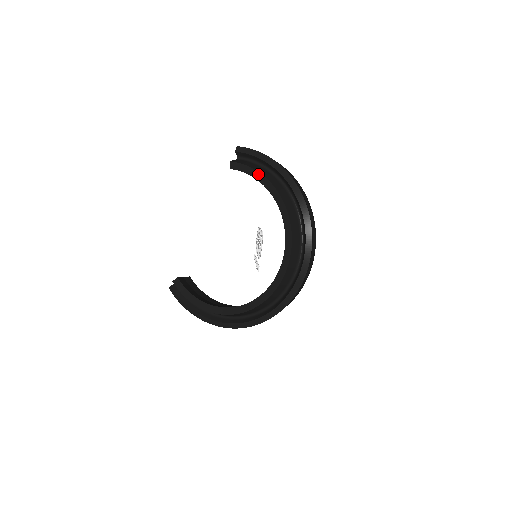
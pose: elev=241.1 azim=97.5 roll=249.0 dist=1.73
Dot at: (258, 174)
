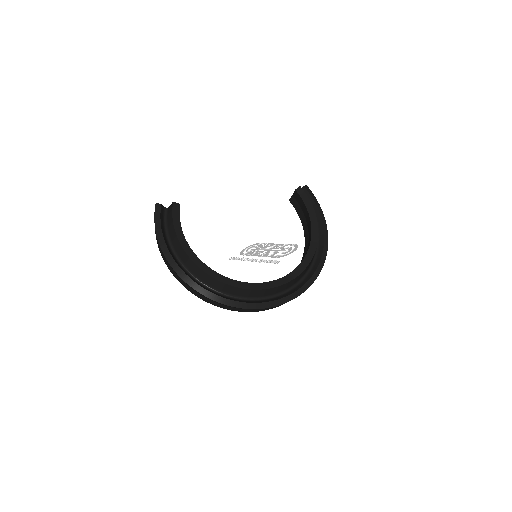
Dot at: (313, 212)
